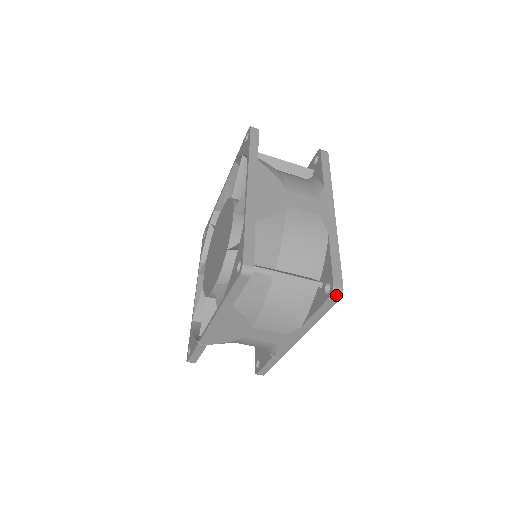
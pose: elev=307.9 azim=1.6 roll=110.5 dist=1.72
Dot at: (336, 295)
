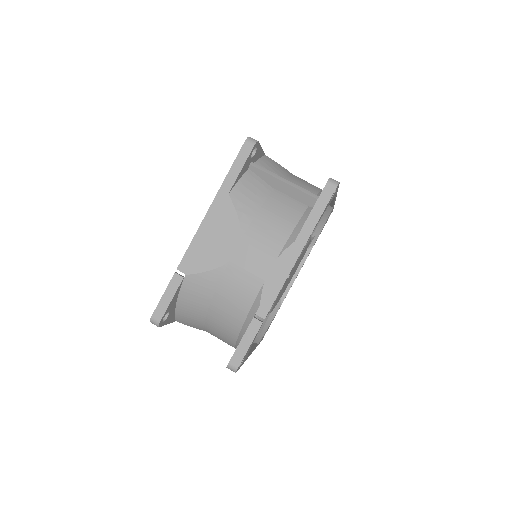
Dot at: (332, 183)
